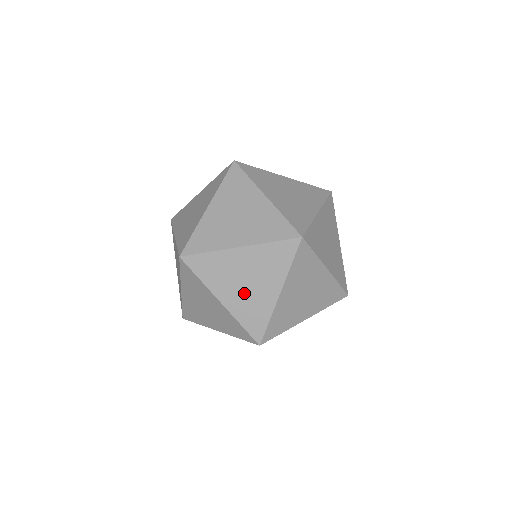
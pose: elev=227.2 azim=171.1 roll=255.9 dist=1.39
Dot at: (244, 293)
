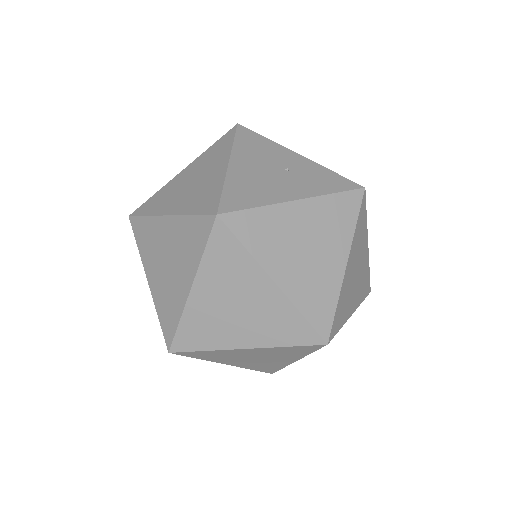
Dot at: (253, 362)
